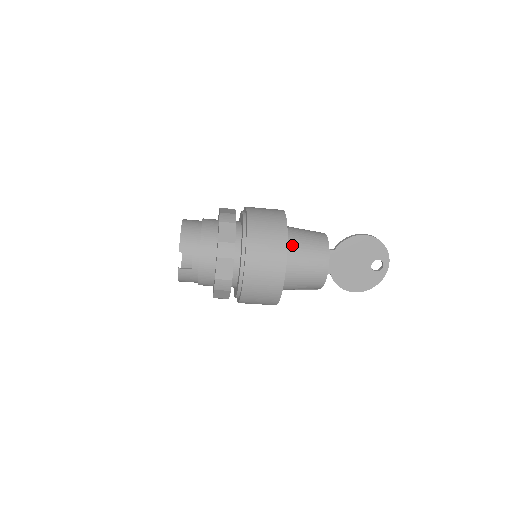
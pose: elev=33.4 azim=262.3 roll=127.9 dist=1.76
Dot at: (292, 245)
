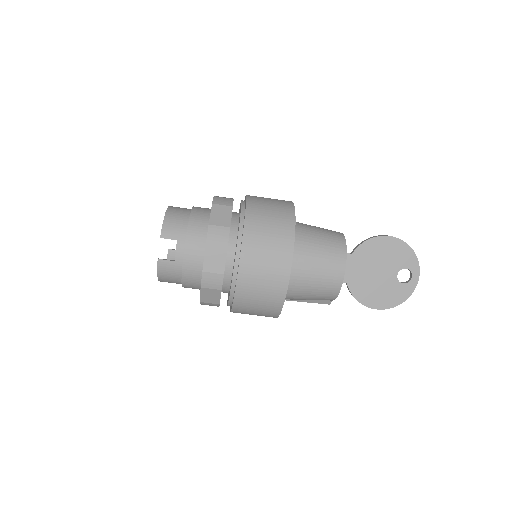
Dot at: (300, 238)
